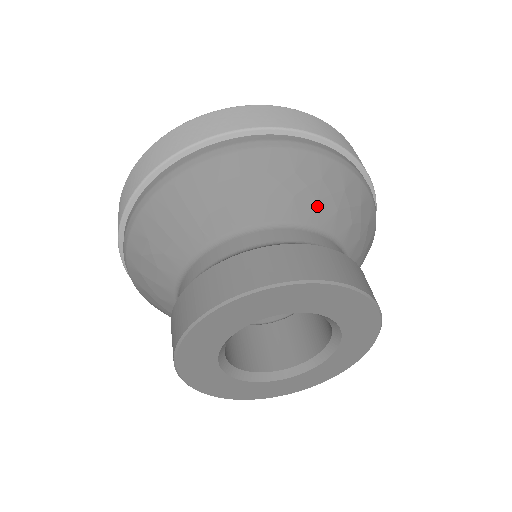
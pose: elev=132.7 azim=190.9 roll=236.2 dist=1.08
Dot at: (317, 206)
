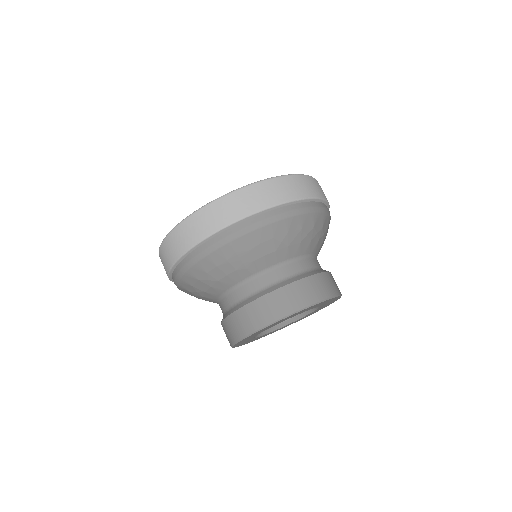
Dot at: (311, 243)
